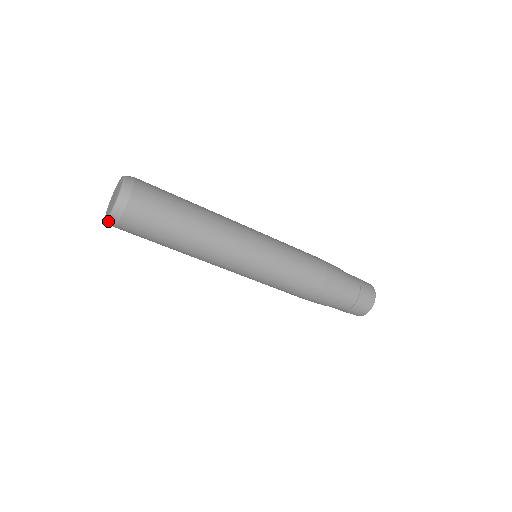
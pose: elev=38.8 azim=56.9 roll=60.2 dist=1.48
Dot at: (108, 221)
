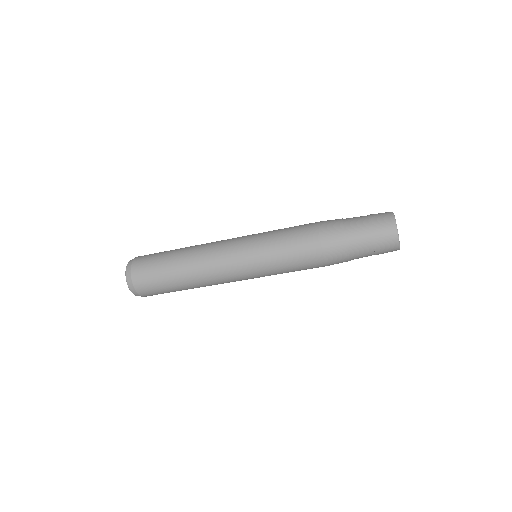
Dot at: (135, 295)
